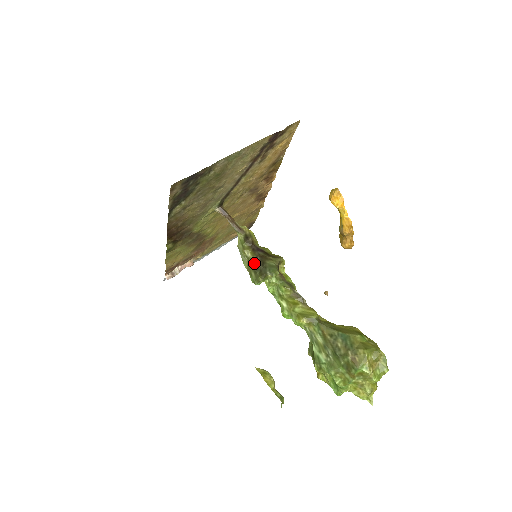
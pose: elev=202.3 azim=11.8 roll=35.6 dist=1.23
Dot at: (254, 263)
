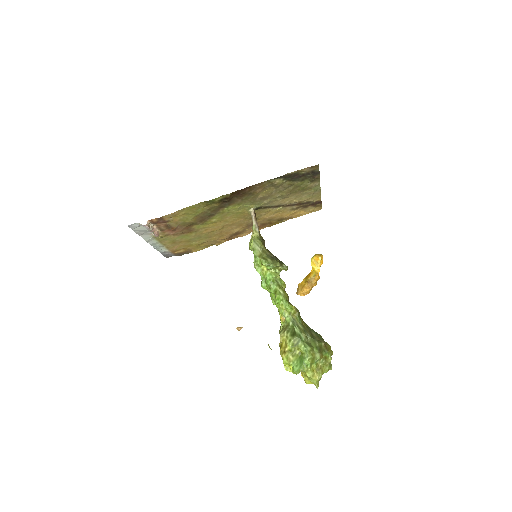
Dot at: (269, 255)
